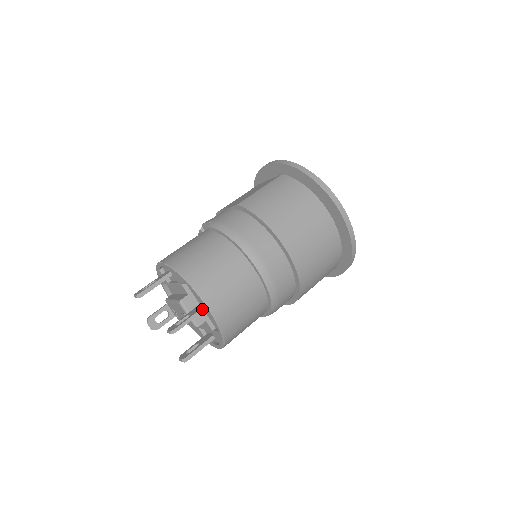
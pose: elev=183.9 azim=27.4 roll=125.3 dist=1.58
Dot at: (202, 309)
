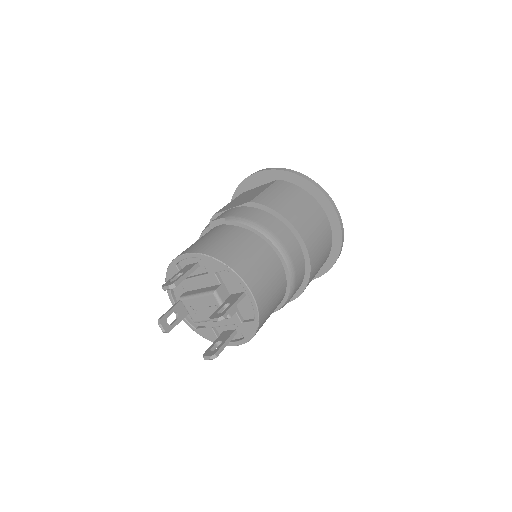
Dot at: (242, 296)
